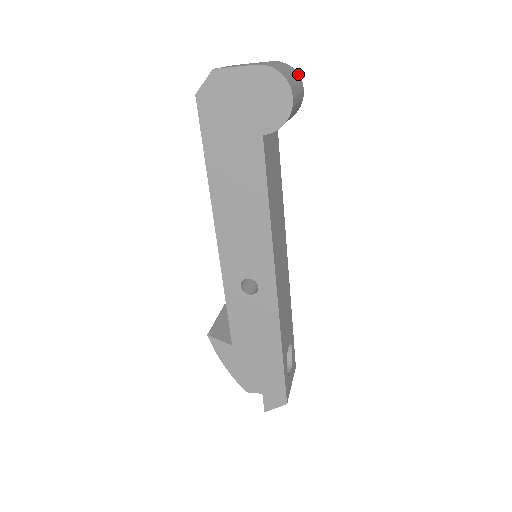
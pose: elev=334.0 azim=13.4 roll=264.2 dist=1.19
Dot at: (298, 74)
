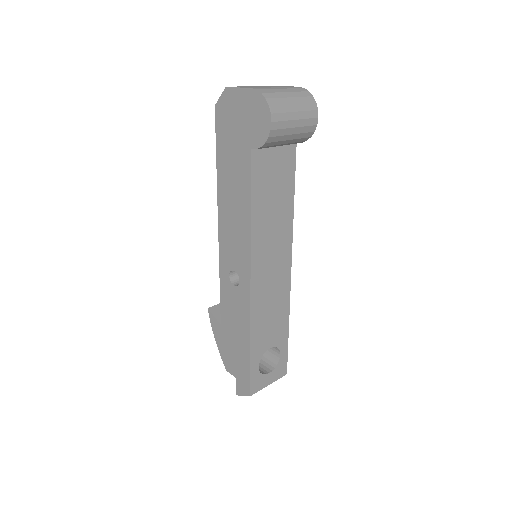
Dot at: (315, 102)
